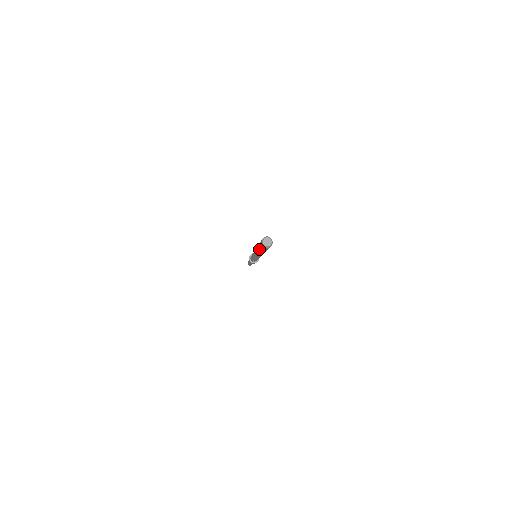
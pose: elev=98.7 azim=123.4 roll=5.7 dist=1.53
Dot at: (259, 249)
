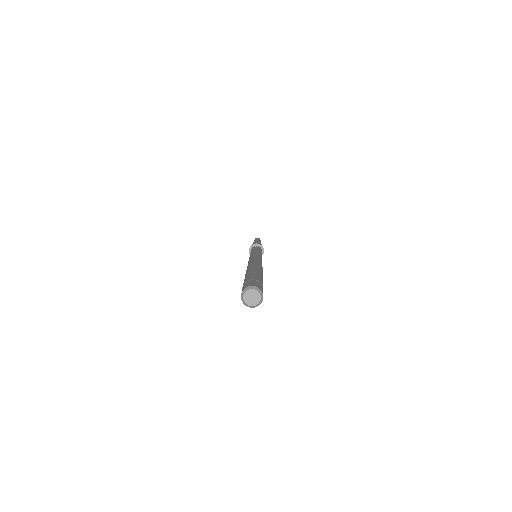
Dot at: occluded
